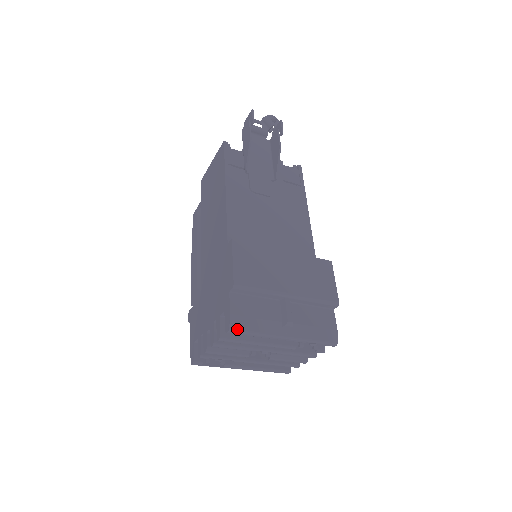
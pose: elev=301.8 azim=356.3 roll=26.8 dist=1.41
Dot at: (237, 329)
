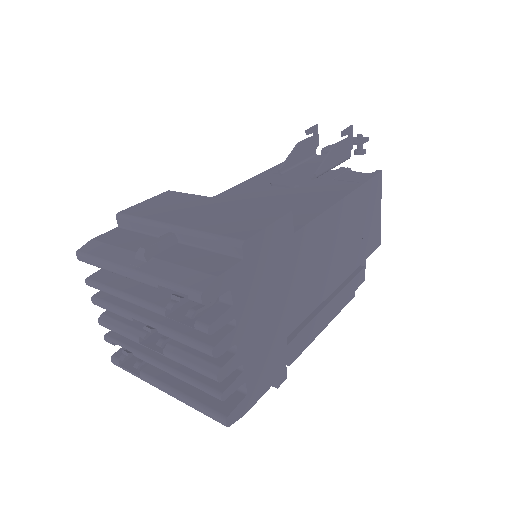
Dot at: (84, 252)
